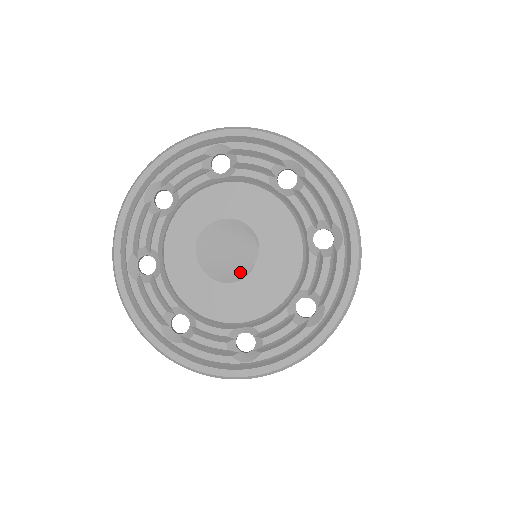
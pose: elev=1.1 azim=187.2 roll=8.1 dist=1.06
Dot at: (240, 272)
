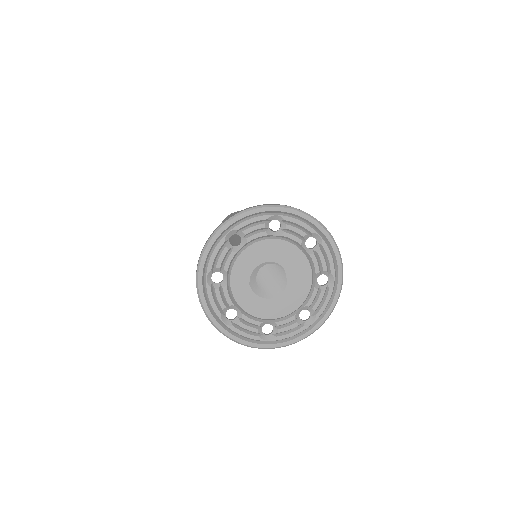
Dot at: (259, 274)
